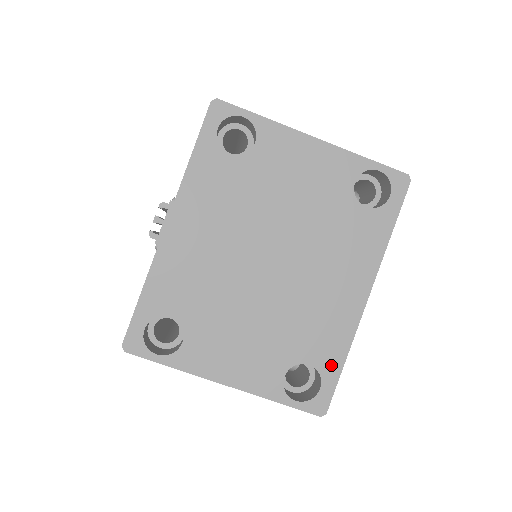
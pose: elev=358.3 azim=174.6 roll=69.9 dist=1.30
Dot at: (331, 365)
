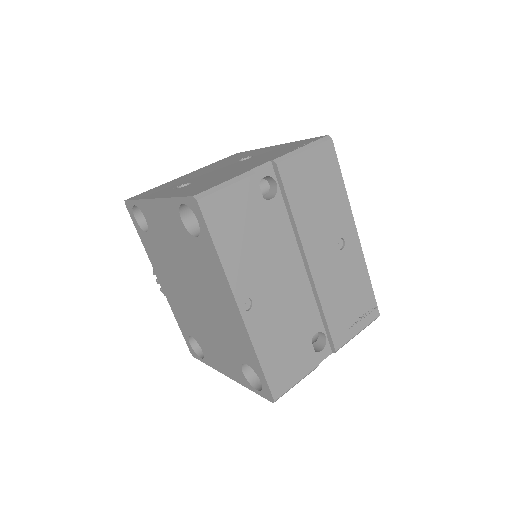
Dot at: (255, 365)
